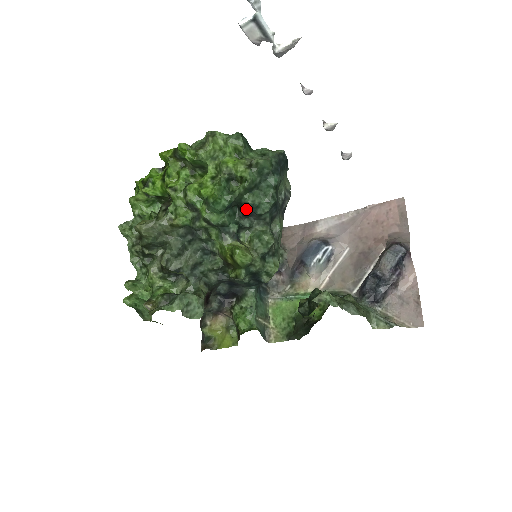
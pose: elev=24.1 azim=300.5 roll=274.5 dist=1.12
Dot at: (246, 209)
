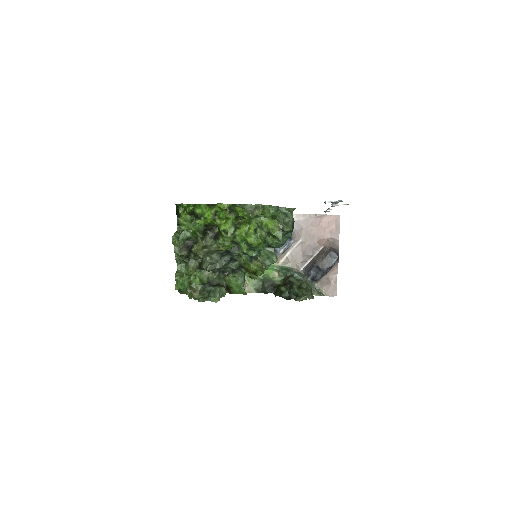
Dot at: (269, 246)
